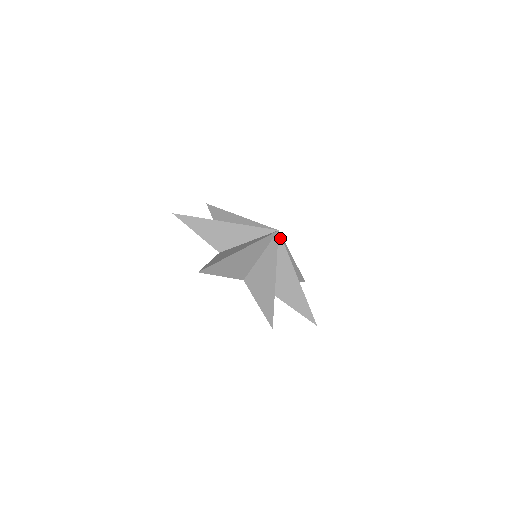
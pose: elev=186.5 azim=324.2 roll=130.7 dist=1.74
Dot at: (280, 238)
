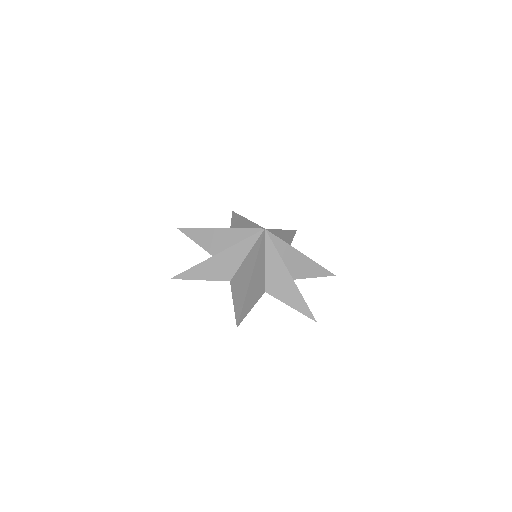
Dot at: (270, 234)
